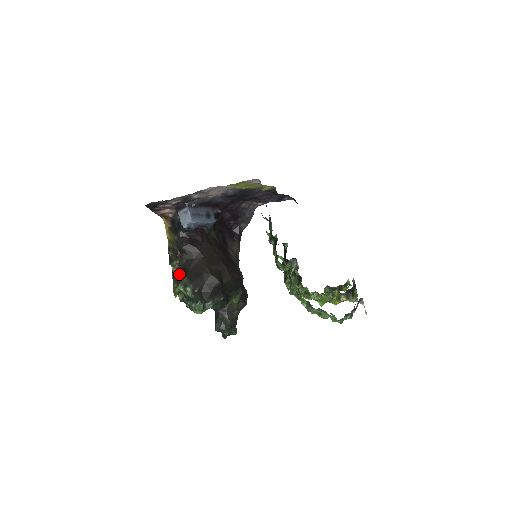
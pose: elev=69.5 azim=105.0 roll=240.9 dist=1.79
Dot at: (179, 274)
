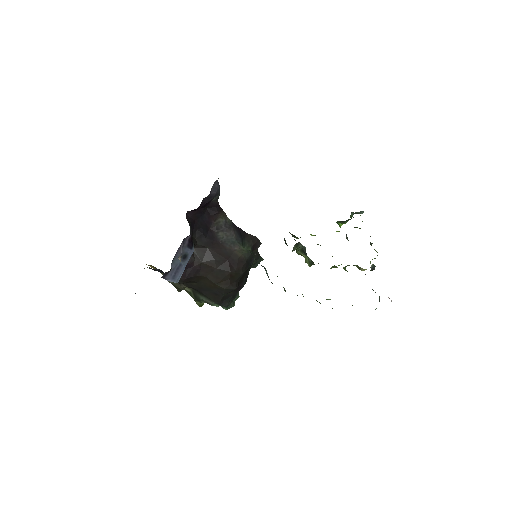
Dot at: (194, 294)
